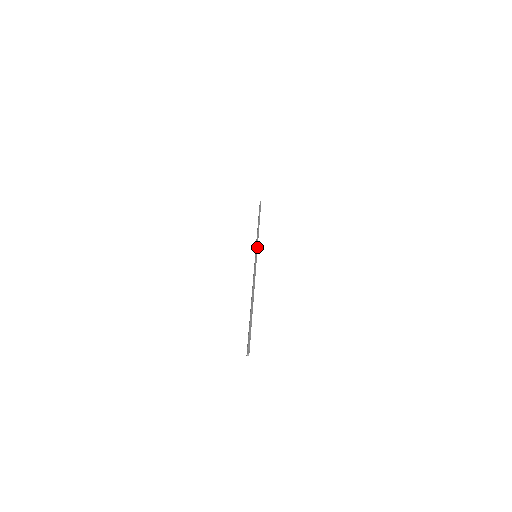
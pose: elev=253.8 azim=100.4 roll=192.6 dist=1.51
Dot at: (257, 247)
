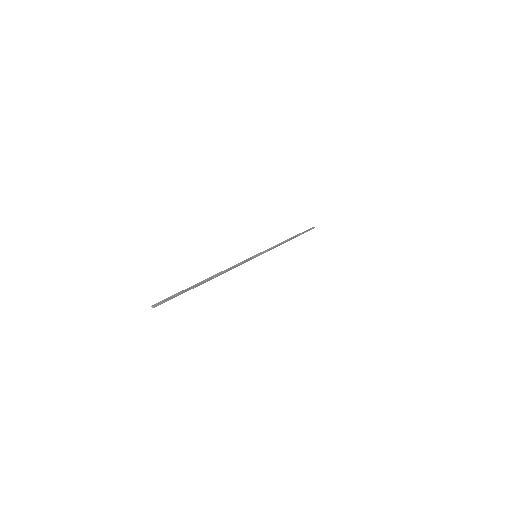
Dot at: (265, 251)
